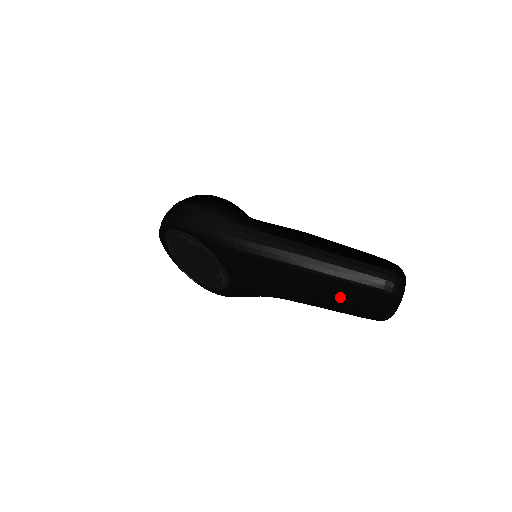
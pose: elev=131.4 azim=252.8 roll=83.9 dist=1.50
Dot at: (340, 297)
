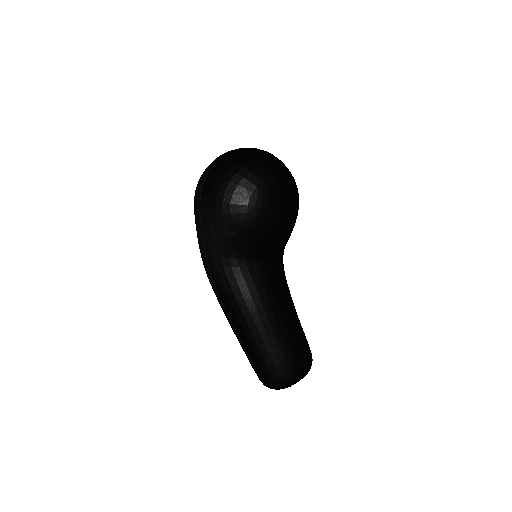
Dot at: occluded
